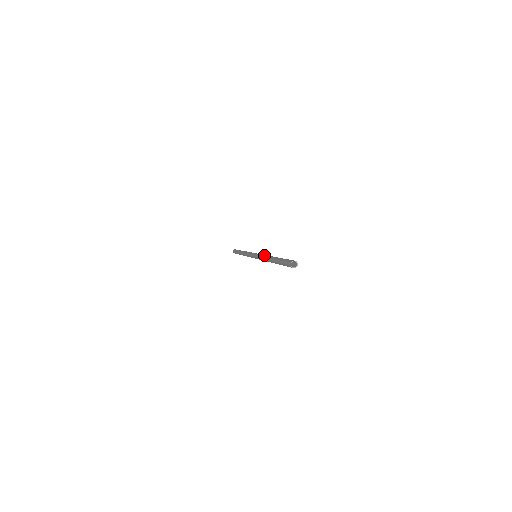
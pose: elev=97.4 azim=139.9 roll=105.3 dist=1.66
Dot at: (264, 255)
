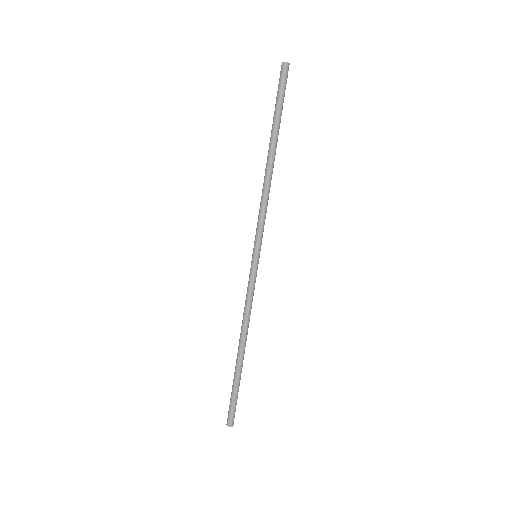
Dot at: (249, 315)
